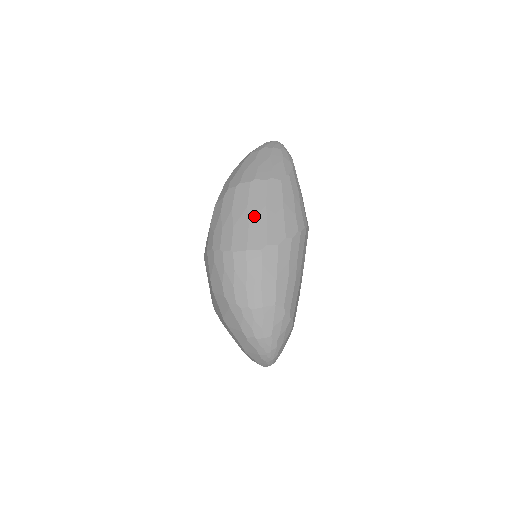
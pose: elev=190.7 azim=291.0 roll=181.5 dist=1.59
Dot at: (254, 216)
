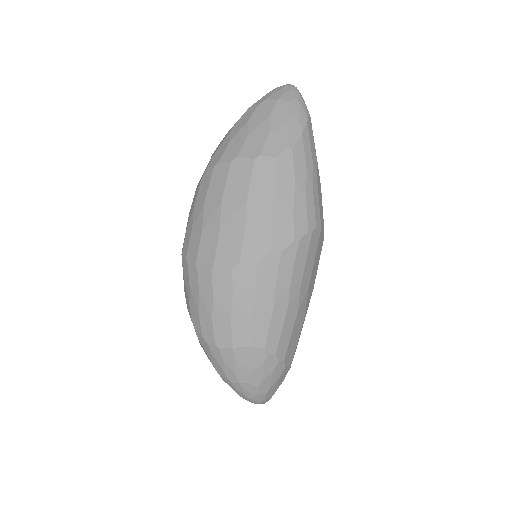
Dot at: (228, 217)
